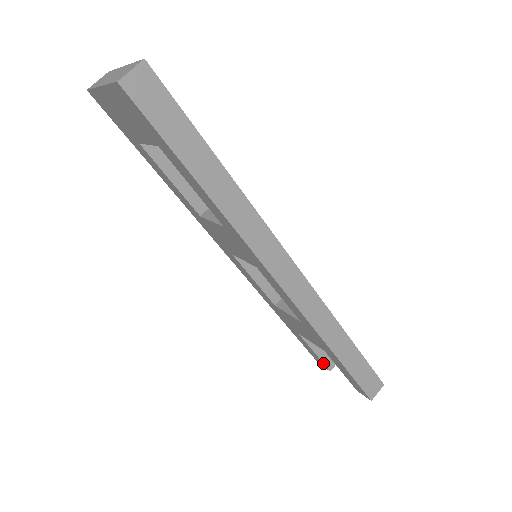
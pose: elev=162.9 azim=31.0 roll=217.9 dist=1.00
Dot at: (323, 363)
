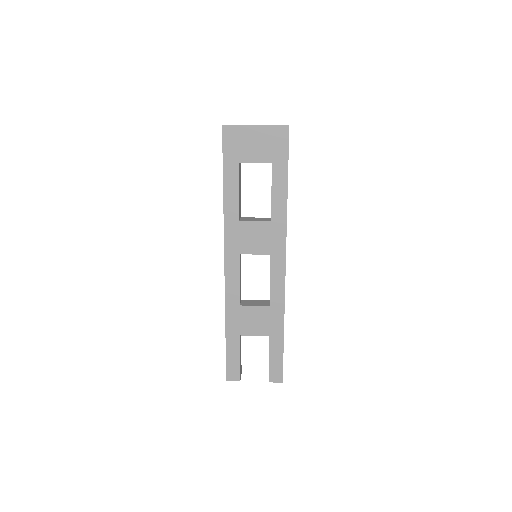
Dot at: (240, 371)
